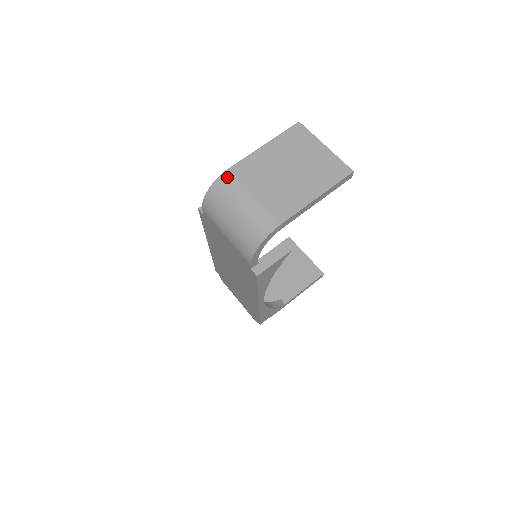
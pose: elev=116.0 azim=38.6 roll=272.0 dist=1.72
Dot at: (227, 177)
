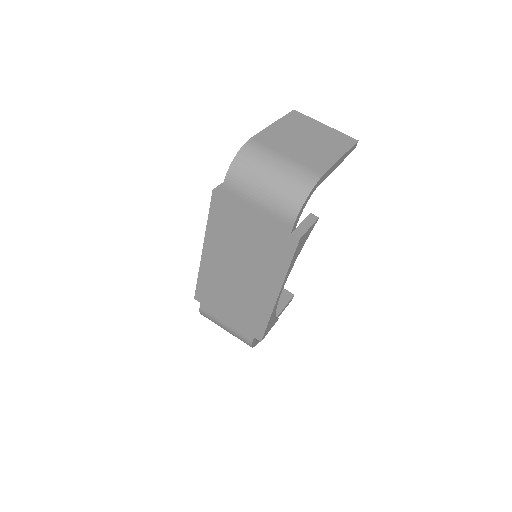
Dot at: (253, 144)
